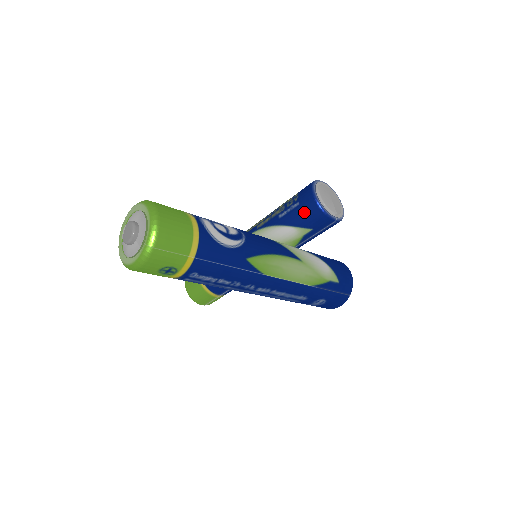
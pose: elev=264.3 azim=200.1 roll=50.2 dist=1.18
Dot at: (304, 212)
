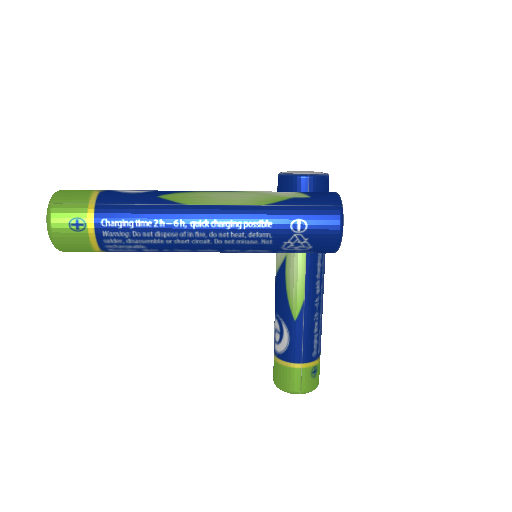
Dot at: occluded
